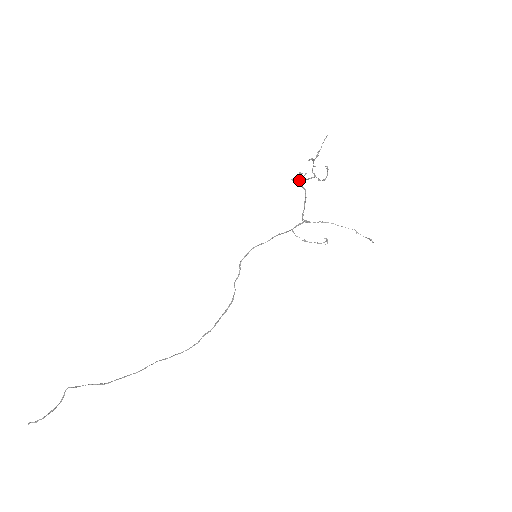
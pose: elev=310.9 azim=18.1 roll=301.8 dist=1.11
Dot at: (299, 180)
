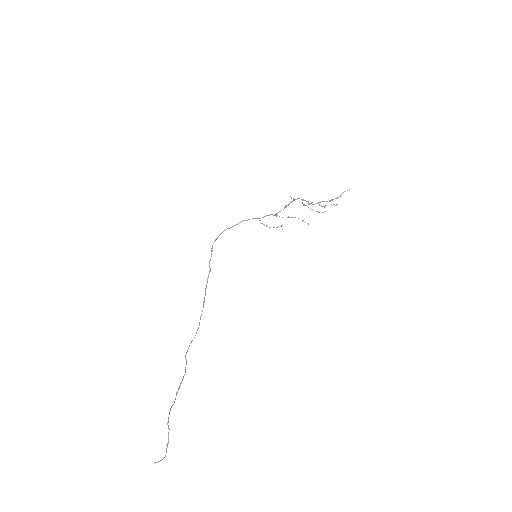
Dot at: occluded
